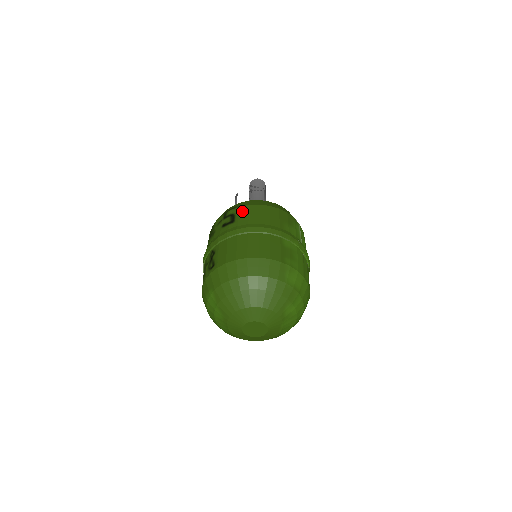
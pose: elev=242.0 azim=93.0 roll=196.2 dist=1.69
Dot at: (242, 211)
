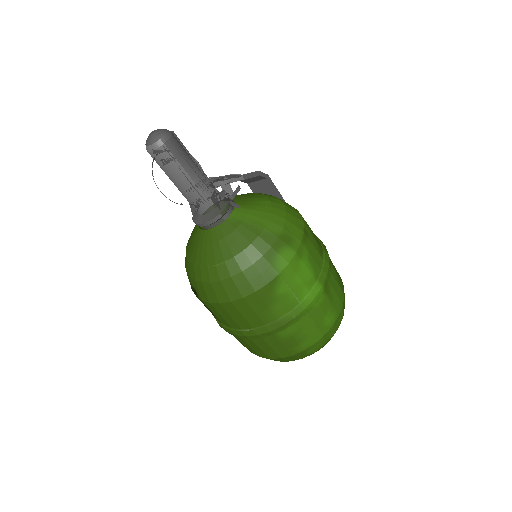
Dot at: (210, 309)
